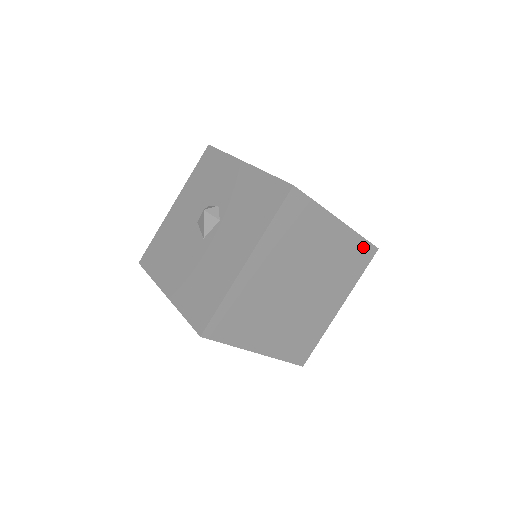
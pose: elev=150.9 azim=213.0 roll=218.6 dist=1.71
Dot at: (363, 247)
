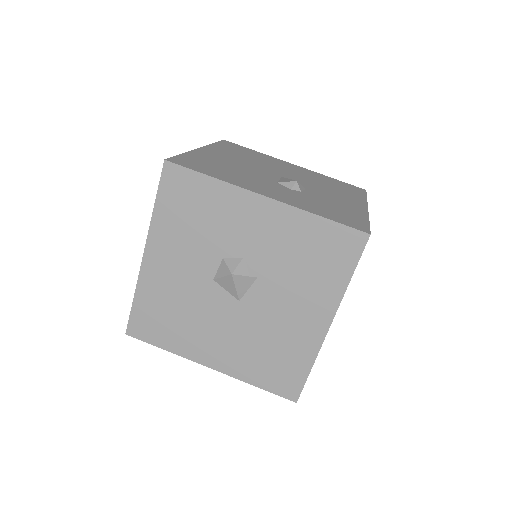
Dot at: occluded
